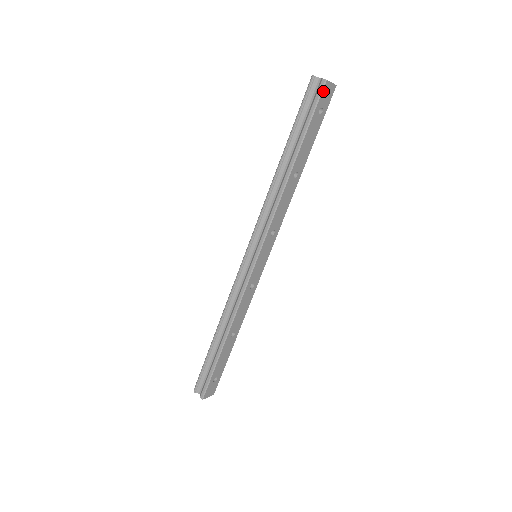
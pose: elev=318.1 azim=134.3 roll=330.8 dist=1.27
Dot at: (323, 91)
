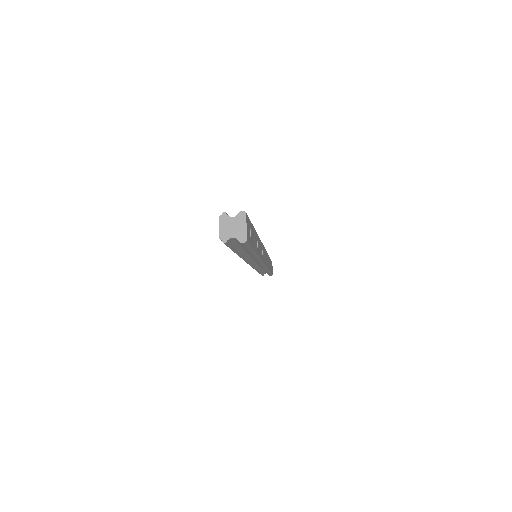
Dot at: occluded
